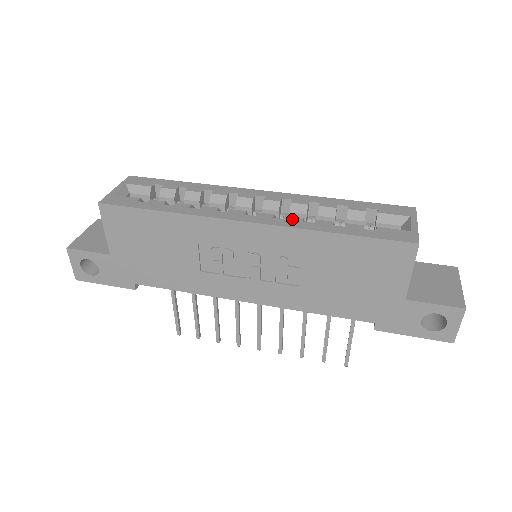
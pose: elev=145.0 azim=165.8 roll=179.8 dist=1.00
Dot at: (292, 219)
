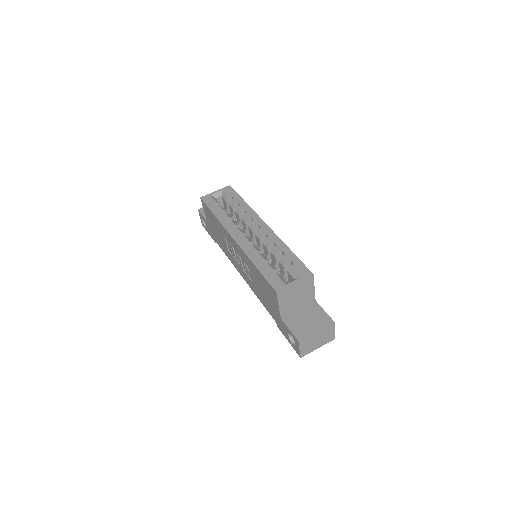
Dot at: (251, 248)
